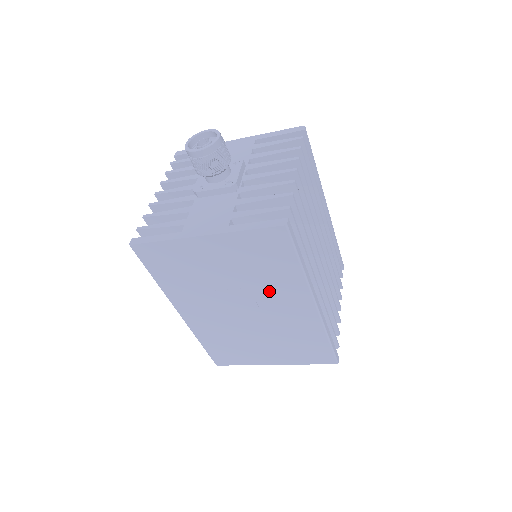
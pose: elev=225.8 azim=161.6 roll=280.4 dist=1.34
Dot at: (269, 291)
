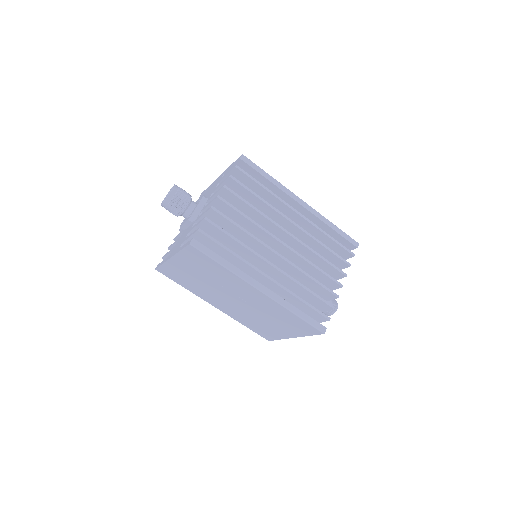
Dot at: (230, 285)
